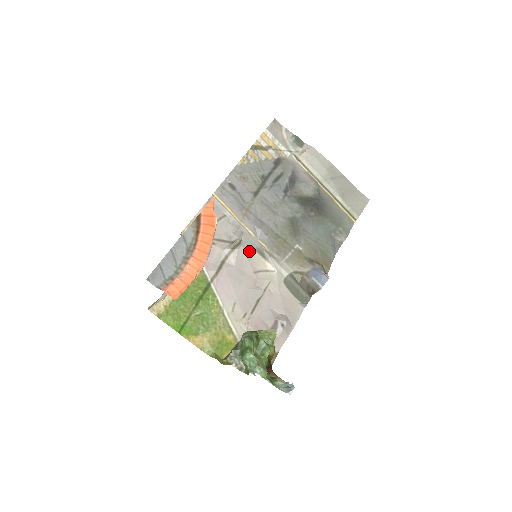
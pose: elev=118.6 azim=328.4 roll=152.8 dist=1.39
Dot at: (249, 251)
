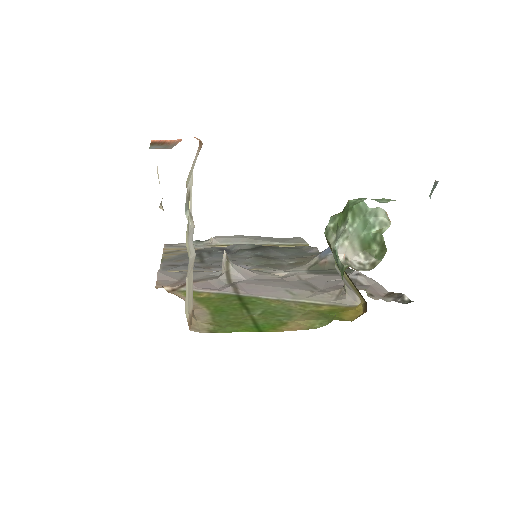
Dot at: occluded
